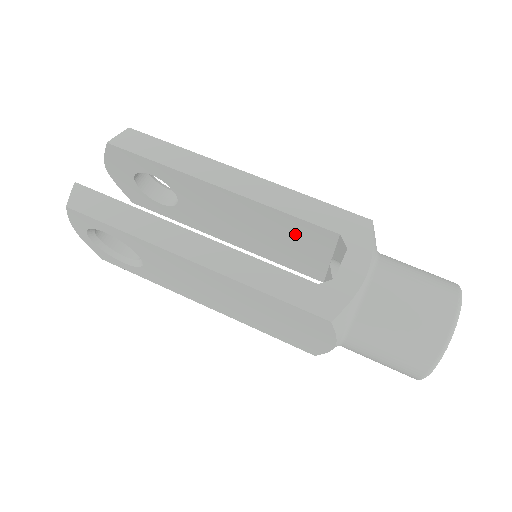
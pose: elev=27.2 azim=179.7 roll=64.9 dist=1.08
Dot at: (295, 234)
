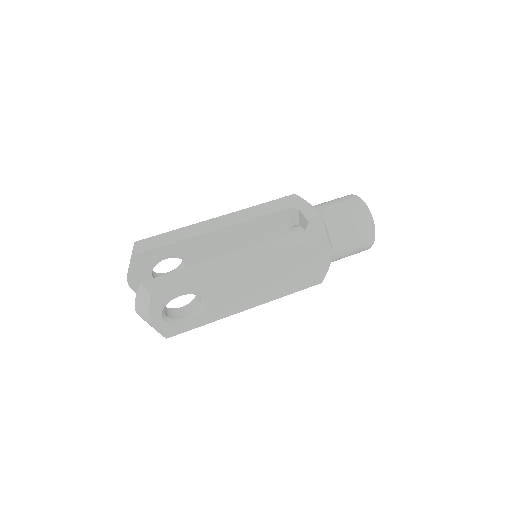
Dot at: (266, 229)
